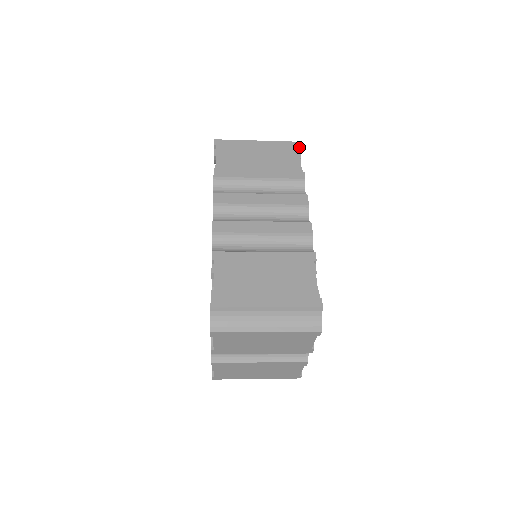
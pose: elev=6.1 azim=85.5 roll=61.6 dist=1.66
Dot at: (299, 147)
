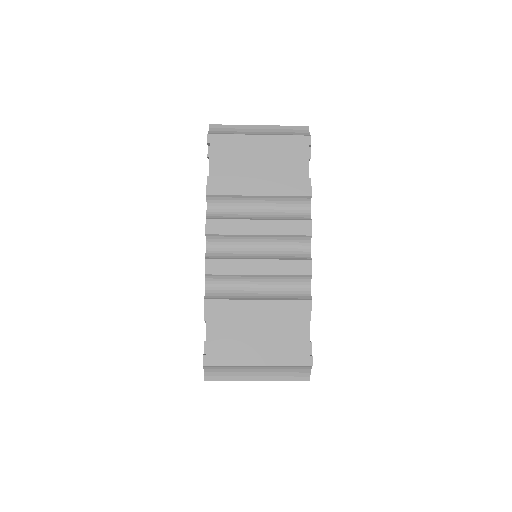
Dot at: (309, 145)
